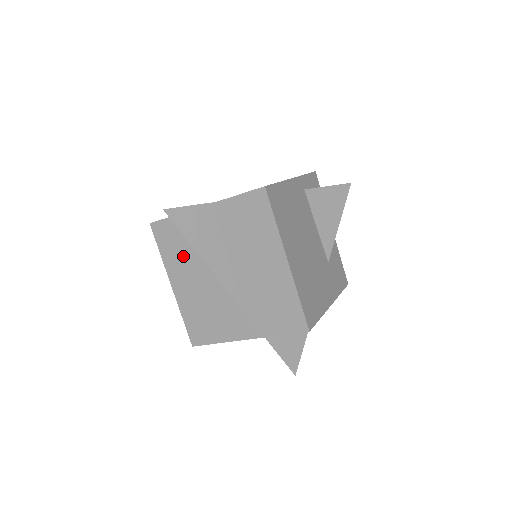
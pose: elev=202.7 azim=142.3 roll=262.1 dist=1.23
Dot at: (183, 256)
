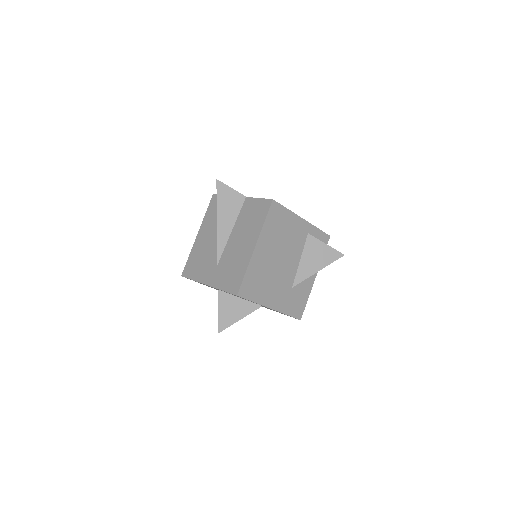
Dot at: (214, 220)
